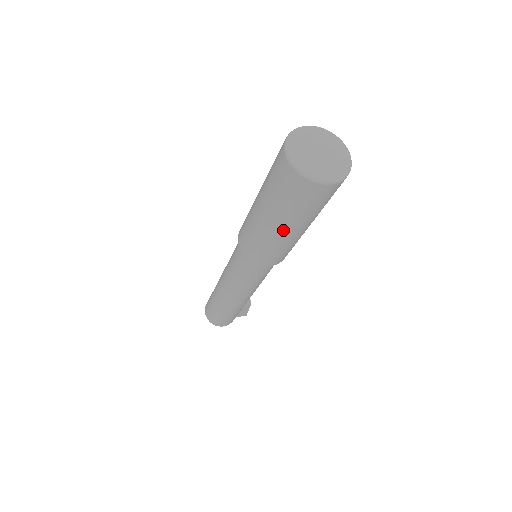
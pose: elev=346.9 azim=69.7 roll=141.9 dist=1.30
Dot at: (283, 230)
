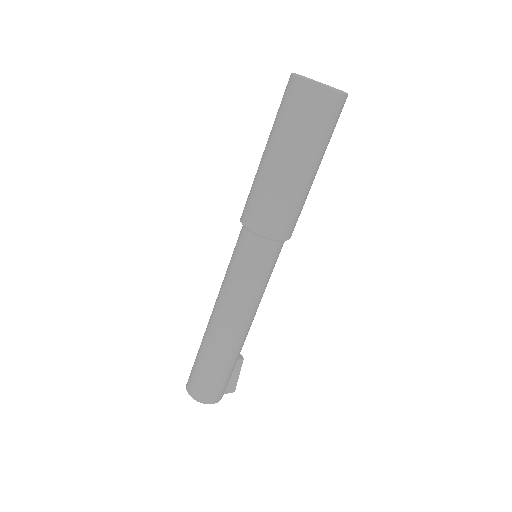
Dot at: (299, 168)
